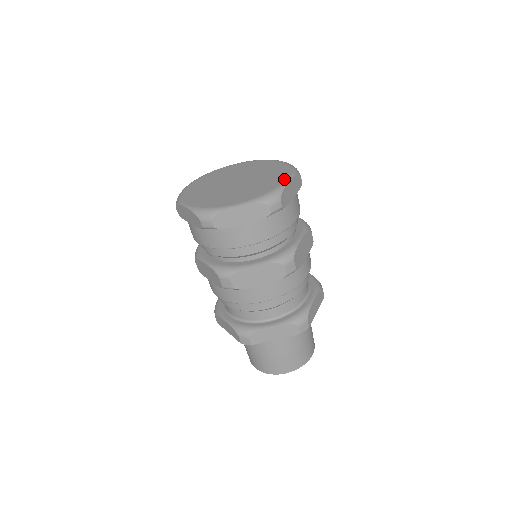
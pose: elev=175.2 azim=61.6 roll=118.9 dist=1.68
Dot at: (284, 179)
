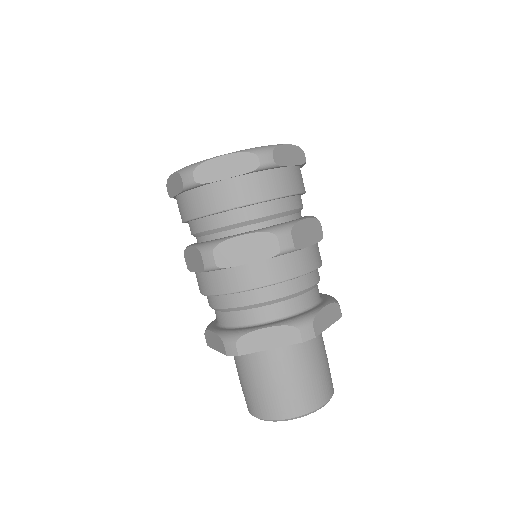
Dot at: occluded
